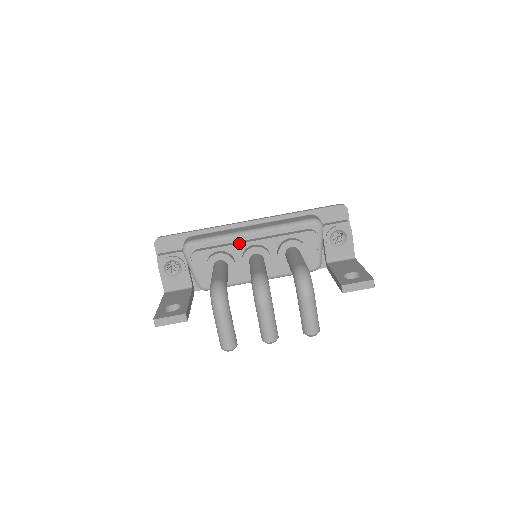
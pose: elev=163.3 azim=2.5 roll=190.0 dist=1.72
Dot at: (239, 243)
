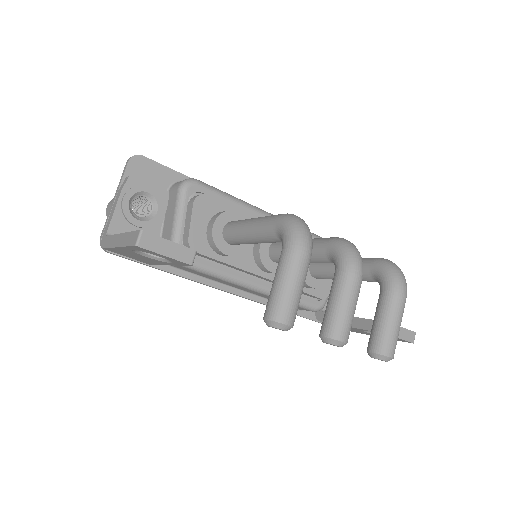
Dot at: occluded
